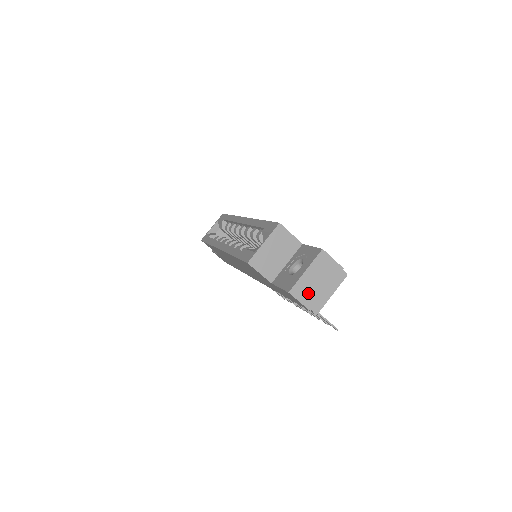
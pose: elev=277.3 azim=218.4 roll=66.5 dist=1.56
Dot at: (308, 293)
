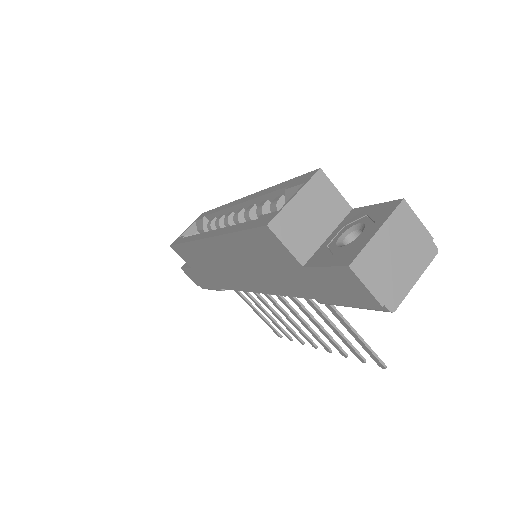
Dot at: (379, 273)
